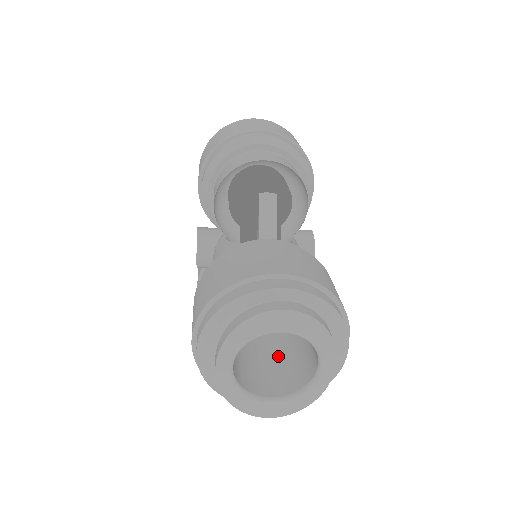
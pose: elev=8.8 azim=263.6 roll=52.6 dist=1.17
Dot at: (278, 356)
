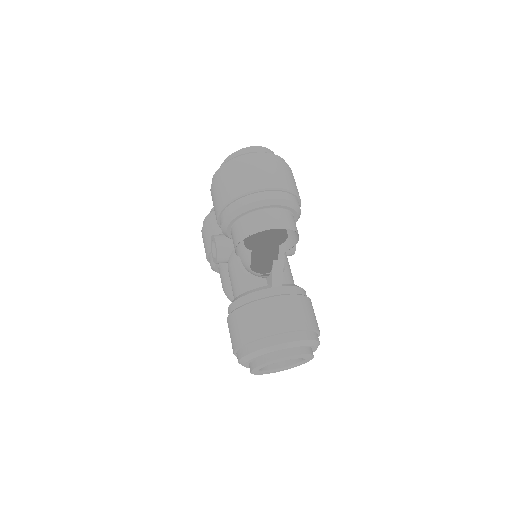
Dot at: occluded
